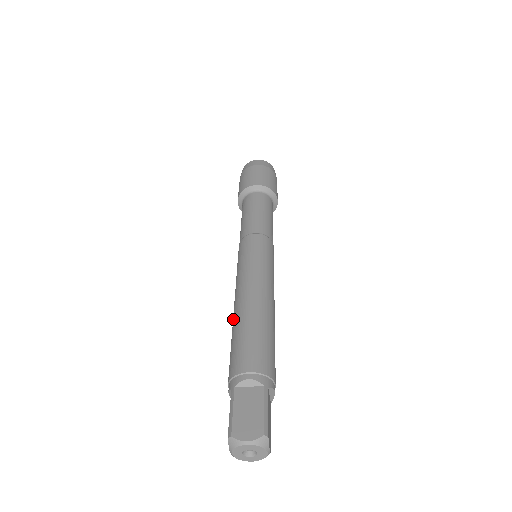
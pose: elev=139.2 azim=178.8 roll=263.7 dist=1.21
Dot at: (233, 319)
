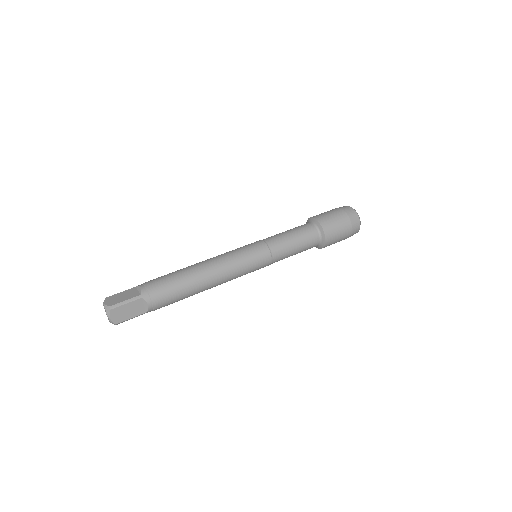
Dot at: occluded
